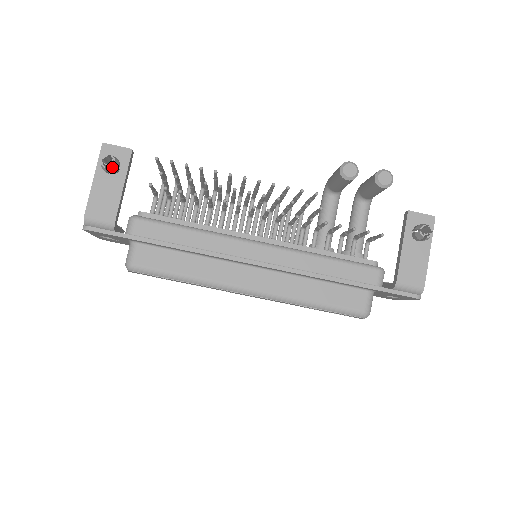
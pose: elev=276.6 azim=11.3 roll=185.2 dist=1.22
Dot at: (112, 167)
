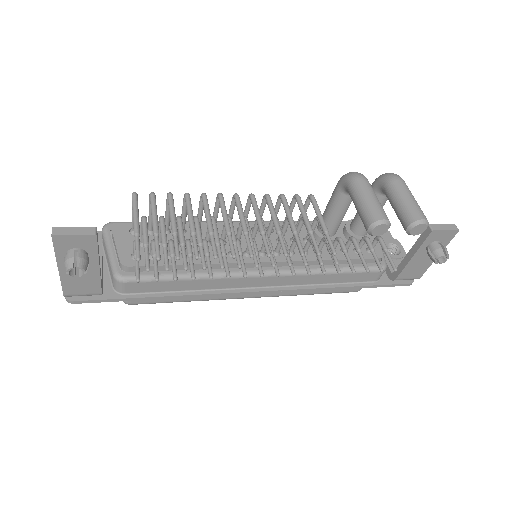
Dot at: (83, 276)
